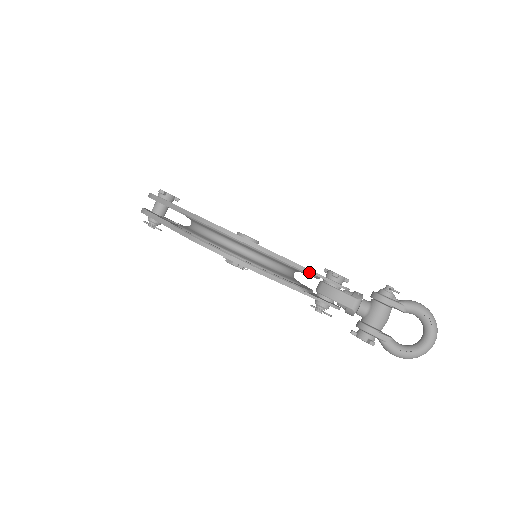
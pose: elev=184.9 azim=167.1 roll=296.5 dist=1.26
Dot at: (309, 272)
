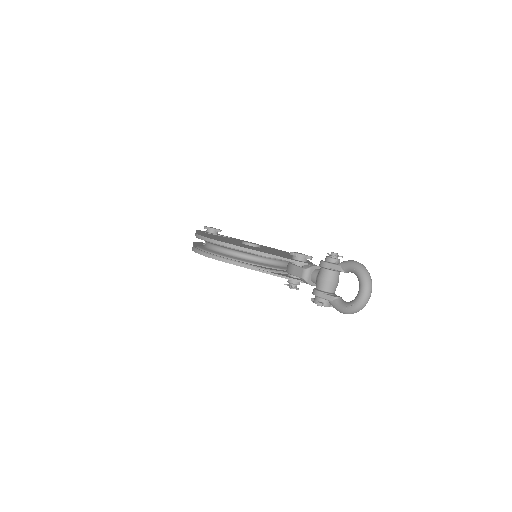
Dot at: (264, 254)
